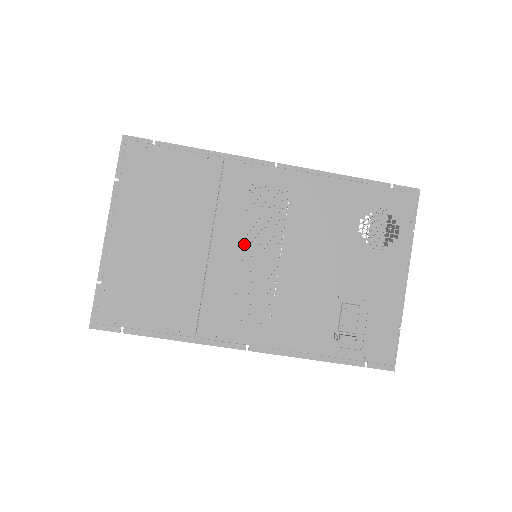
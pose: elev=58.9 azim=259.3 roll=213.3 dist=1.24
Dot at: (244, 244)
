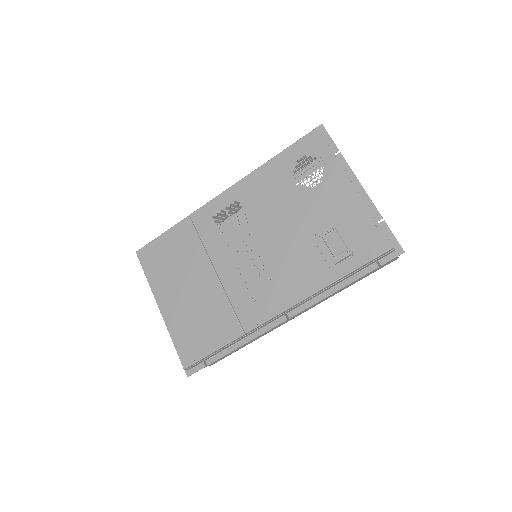
Dot at: (256, 257)
